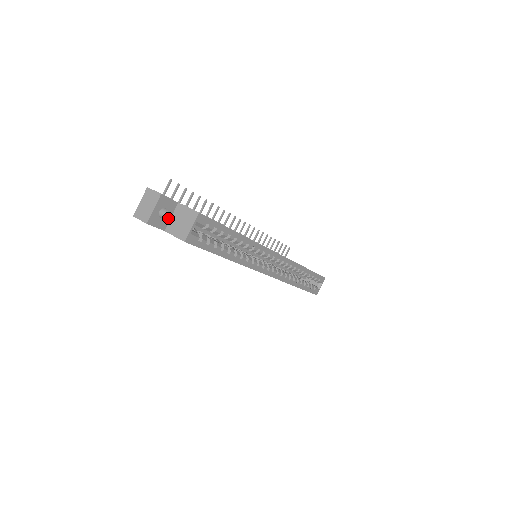
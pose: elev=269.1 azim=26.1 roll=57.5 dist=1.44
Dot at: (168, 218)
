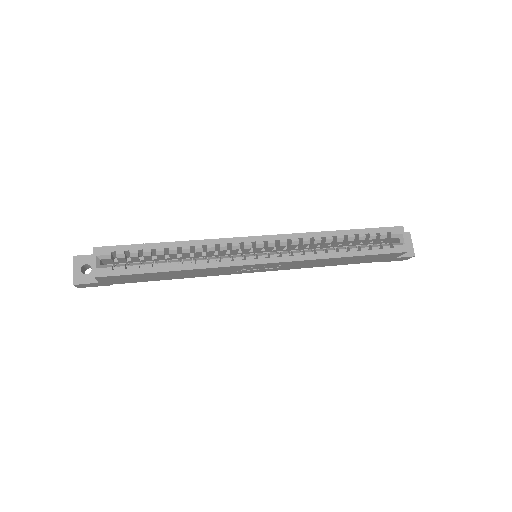
Dot at: occluded
